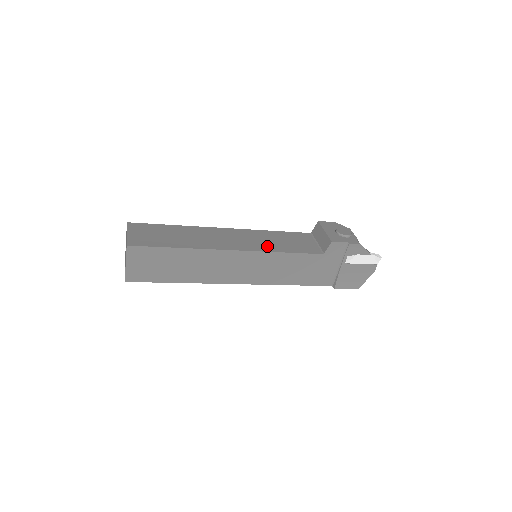
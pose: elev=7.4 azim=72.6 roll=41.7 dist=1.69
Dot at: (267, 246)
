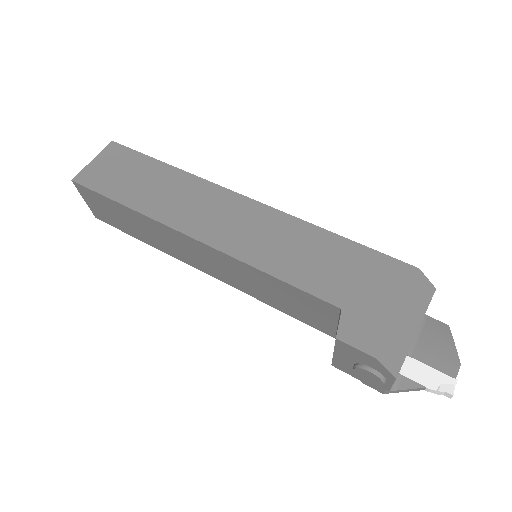
Dot at: (250, 290)
